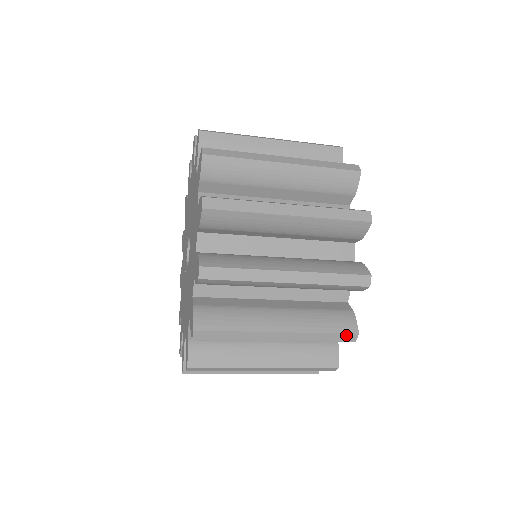
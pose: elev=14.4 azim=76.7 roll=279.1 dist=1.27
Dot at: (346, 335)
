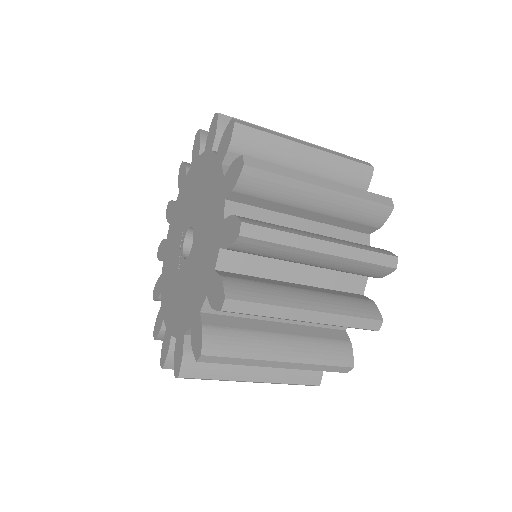
Dot at: (372, 321)
